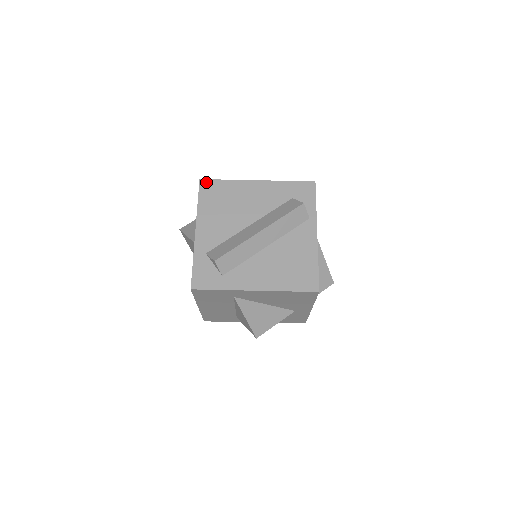
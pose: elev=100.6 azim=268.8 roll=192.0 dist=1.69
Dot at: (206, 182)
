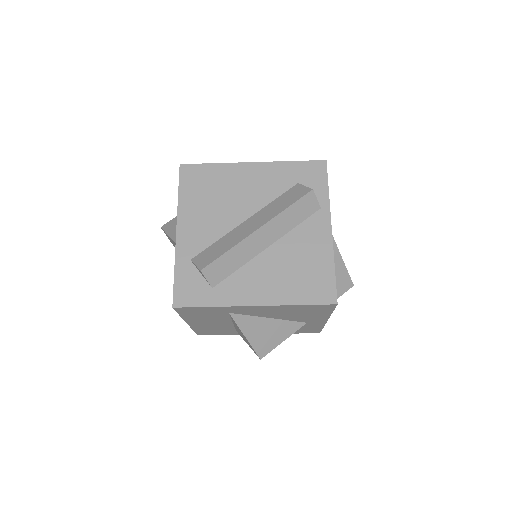
Dot at: (188, 167)
